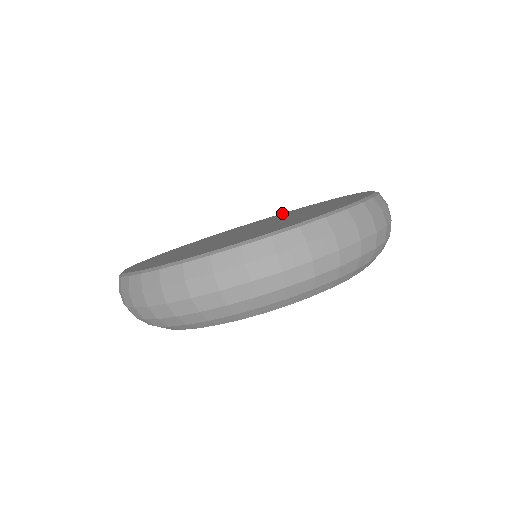
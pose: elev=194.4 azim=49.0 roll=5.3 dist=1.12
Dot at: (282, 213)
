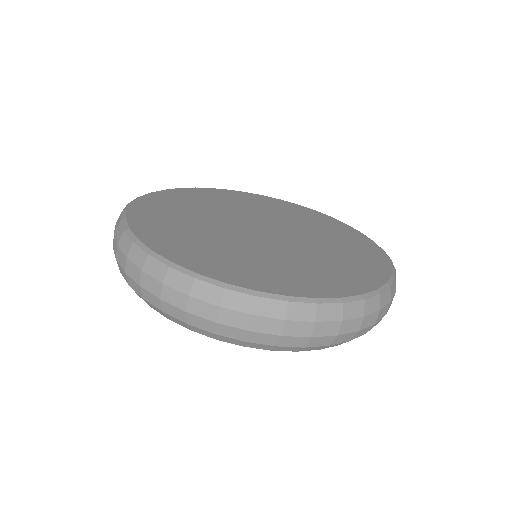
Dot at: (228, 190)
